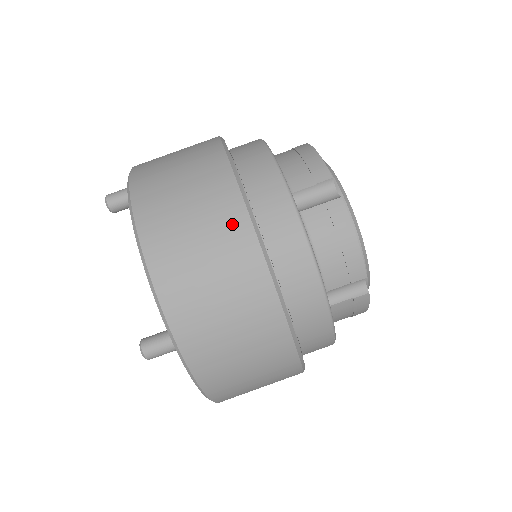
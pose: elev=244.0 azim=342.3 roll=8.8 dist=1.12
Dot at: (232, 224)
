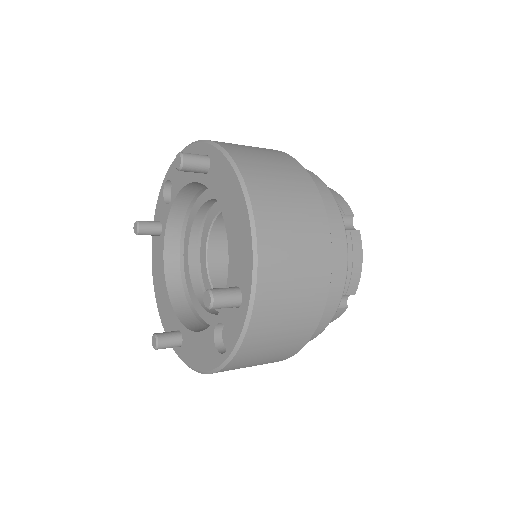
Dot at: (316, 218)
